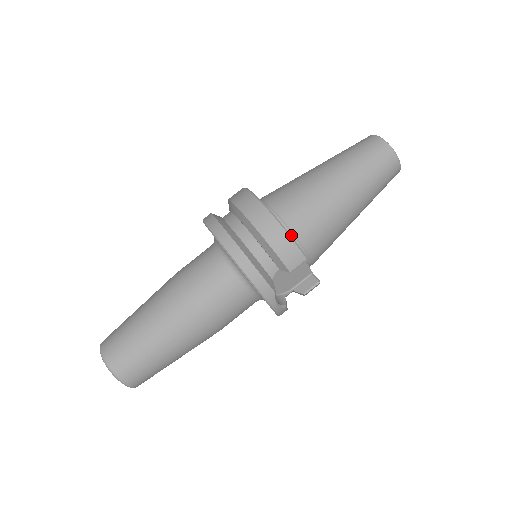
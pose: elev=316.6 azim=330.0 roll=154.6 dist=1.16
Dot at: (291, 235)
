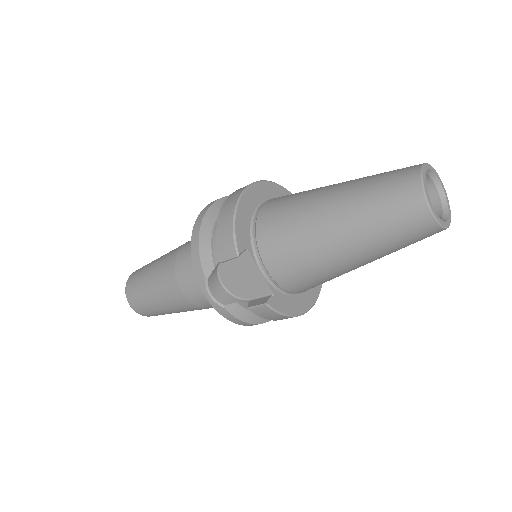
Dot at: (254, 233)
